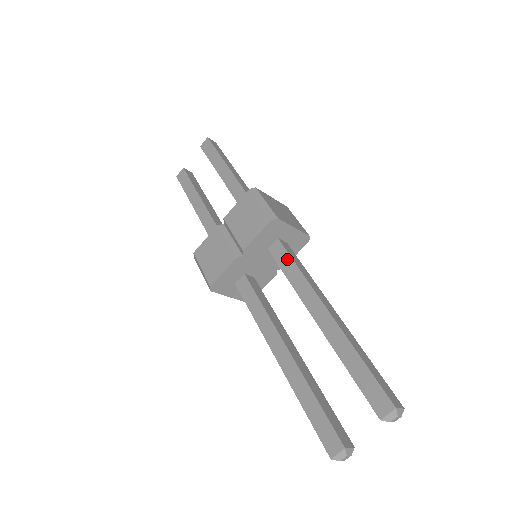
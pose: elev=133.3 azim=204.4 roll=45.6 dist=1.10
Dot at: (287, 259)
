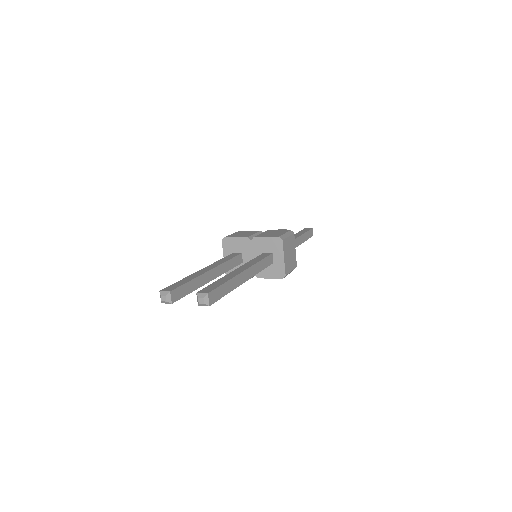
Dot at: (263, 257)
